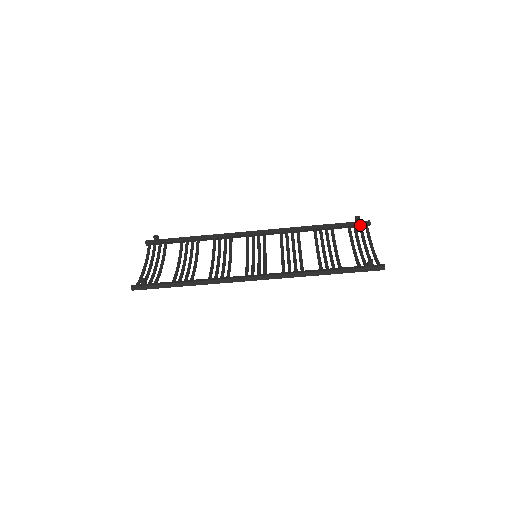
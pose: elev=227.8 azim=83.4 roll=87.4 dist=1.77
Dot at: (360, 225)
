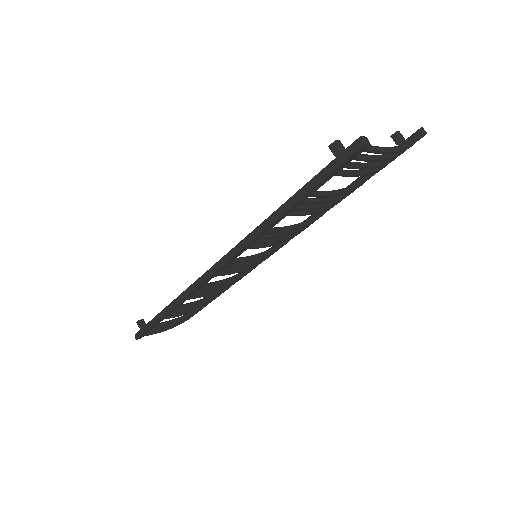
Dot at: occluded
